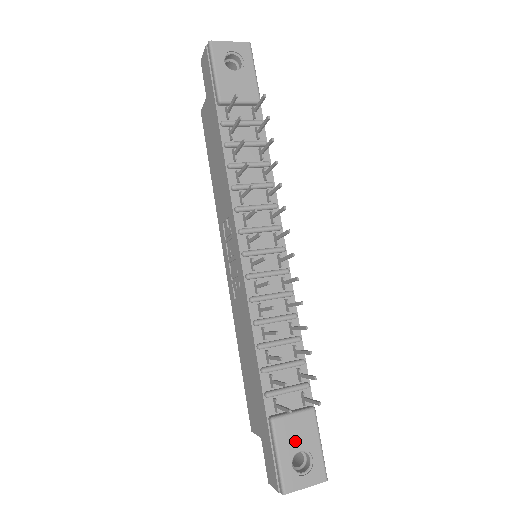
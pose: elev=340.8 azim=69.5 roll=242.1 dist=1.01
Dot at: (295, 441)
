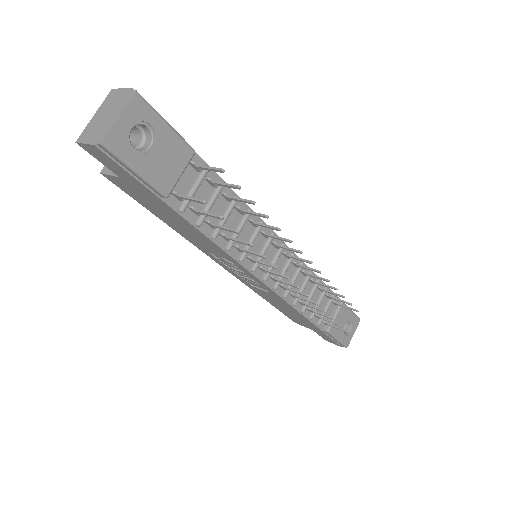
Dot at: (342, 325)
